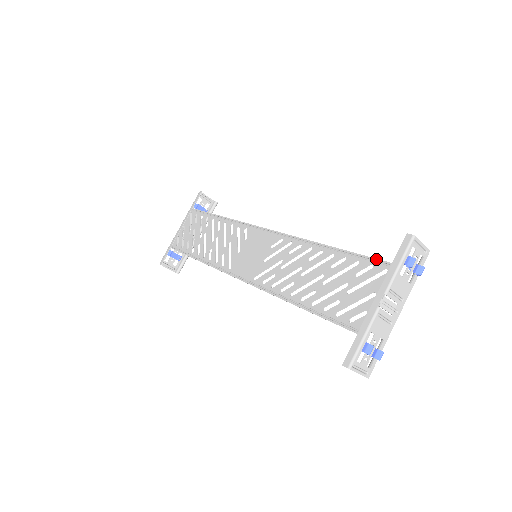
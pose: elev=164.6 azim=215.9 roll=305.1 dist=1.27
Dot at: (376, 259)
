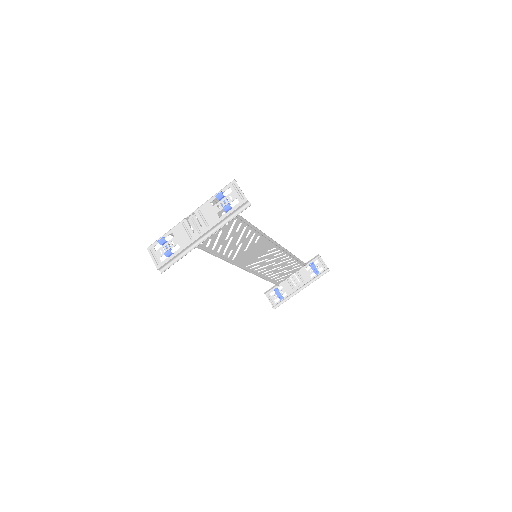
Dot at: occluded
